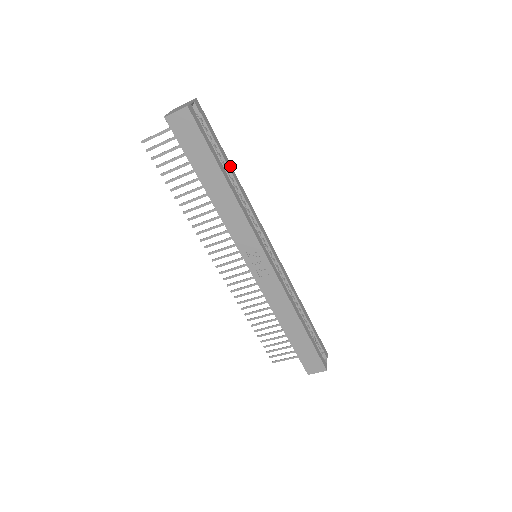
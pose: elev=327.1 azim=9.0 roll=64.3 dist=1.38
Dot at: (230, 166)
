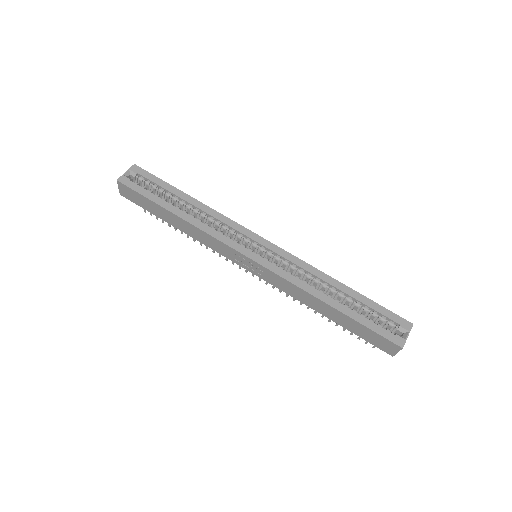
Dot at: (185, 196)
